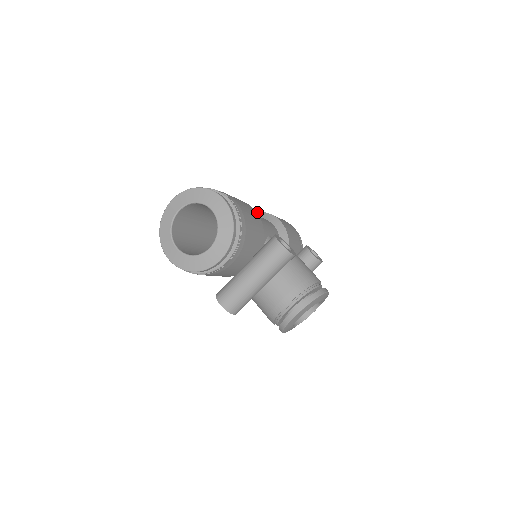
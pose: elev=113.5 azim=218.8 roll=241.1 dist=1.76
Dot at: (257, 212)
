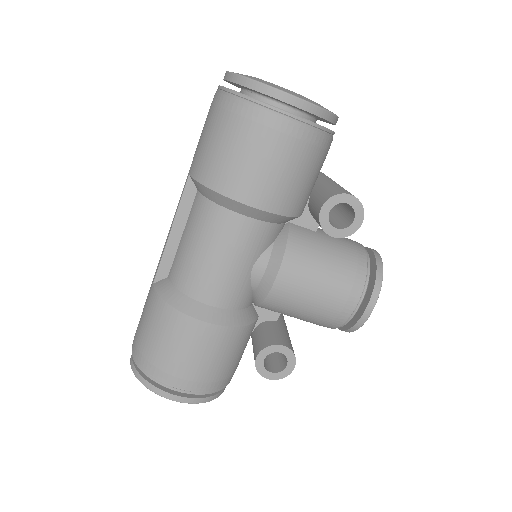
Dot at: (204, 188)
